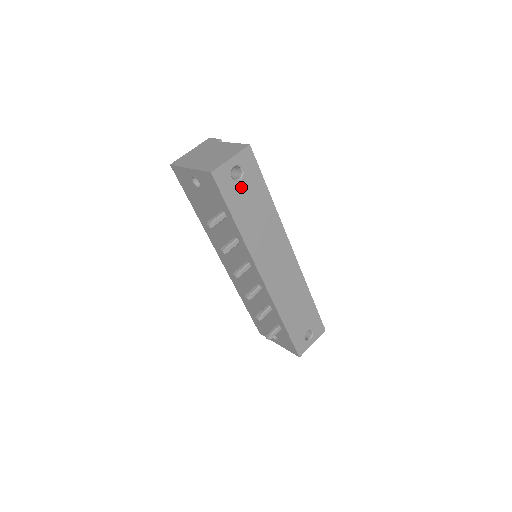
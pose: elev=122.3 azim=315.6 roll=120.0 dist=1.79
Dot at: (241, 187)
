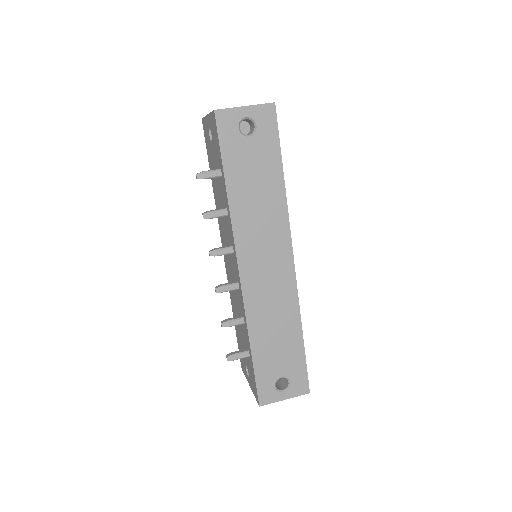
Dot at: (247, 145)
